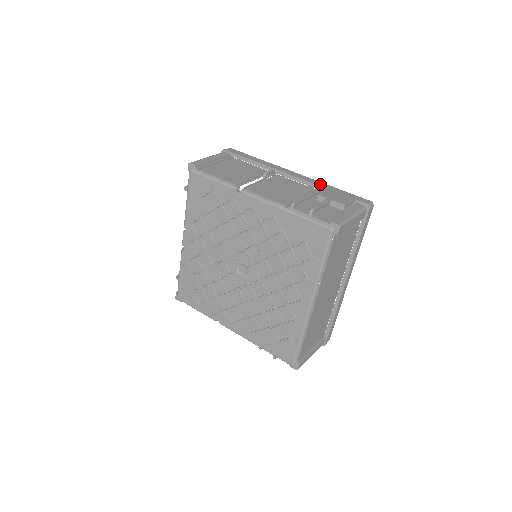
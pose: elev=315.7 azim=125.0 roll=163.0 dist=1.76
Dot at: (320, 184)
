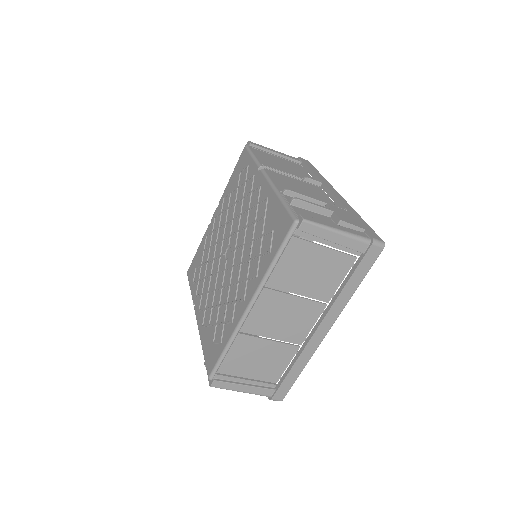
Dot at: (348, 207)
